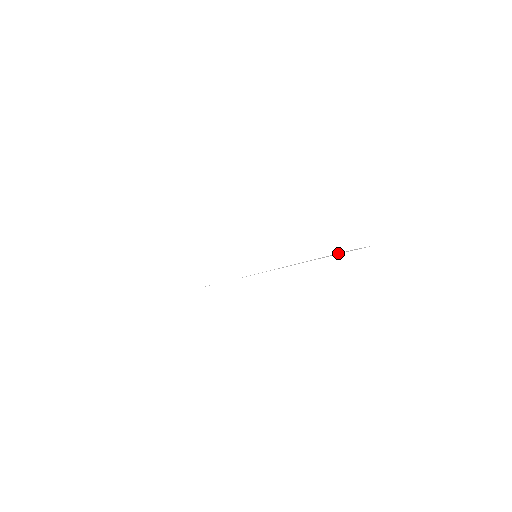
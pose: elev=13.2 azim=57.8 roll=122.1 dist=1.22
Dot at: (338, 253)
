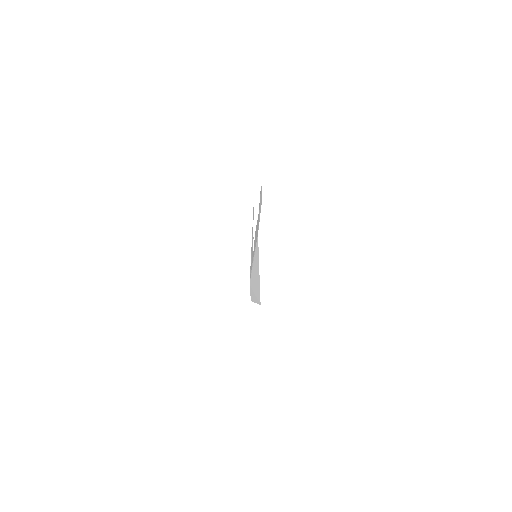
Dot at: occluded
